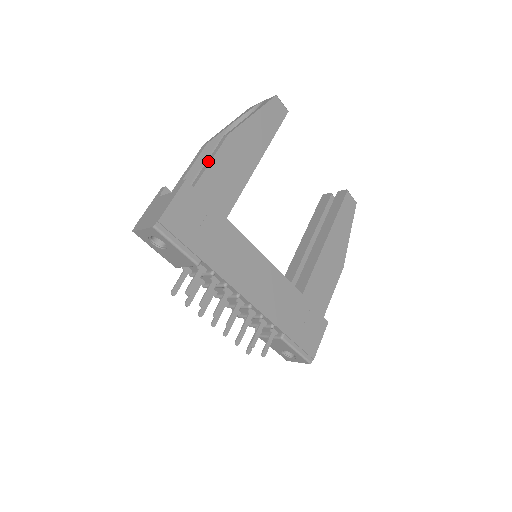
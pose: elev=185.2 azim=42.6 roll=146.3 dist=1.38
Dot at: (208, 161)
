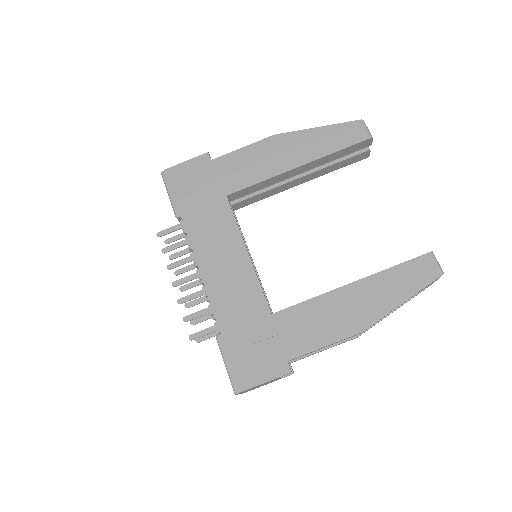
Dot at: (242, 149)
